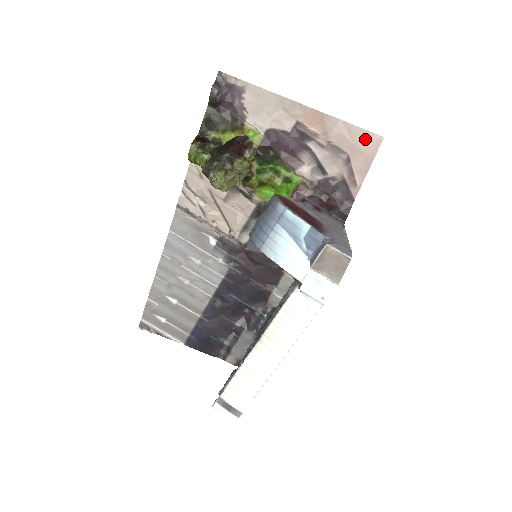
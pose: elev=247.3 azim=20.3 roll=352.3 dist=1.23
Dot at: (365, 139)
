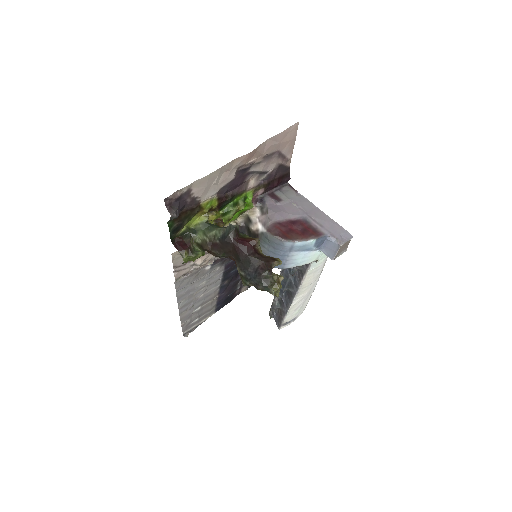
Dot at: (287, 134)
